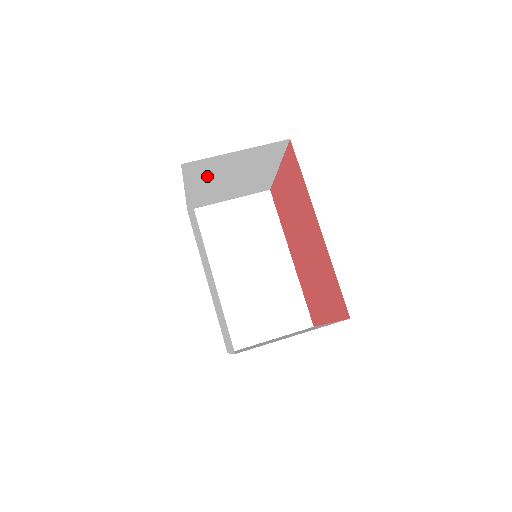
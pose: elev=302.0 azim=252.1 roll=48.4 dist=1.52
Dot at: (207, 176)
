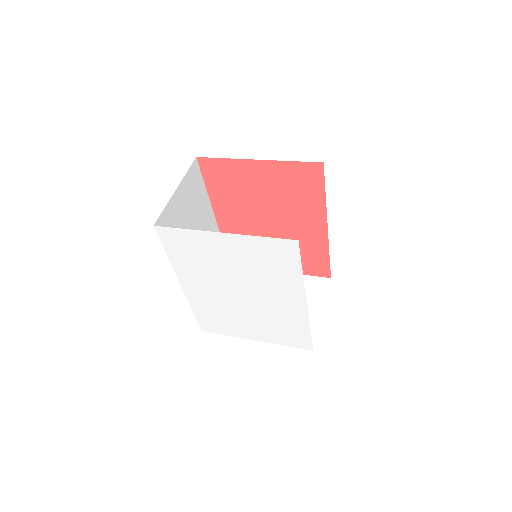
Dot at: occluded
